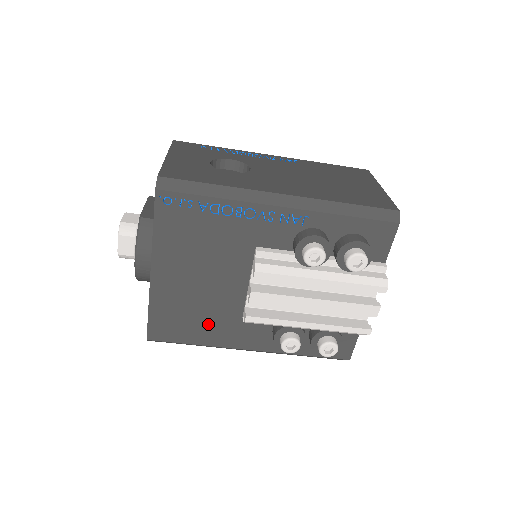
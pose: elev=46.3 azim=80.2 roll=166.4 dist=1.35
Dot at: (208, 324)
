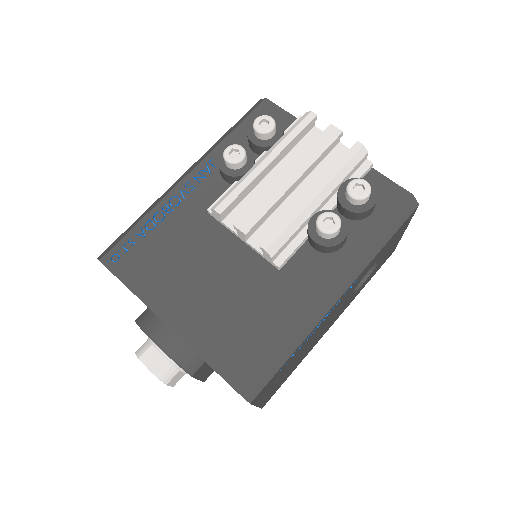
Dot at: (265, 311)
